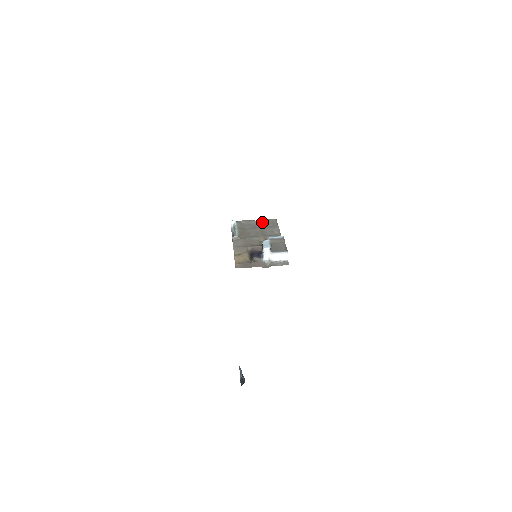
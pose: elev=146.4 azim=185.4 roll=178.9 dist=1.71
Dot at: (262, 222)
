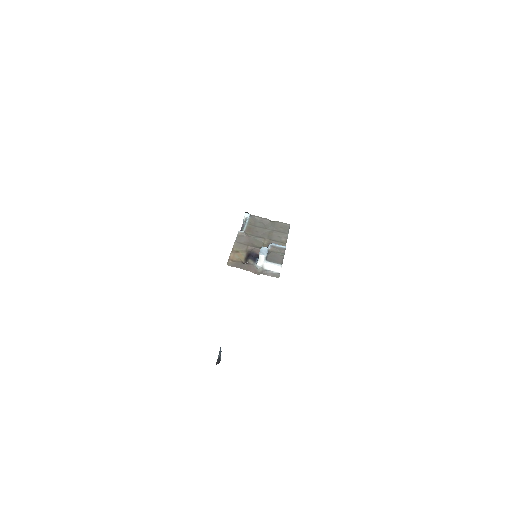
Dot at: (275, 224)
